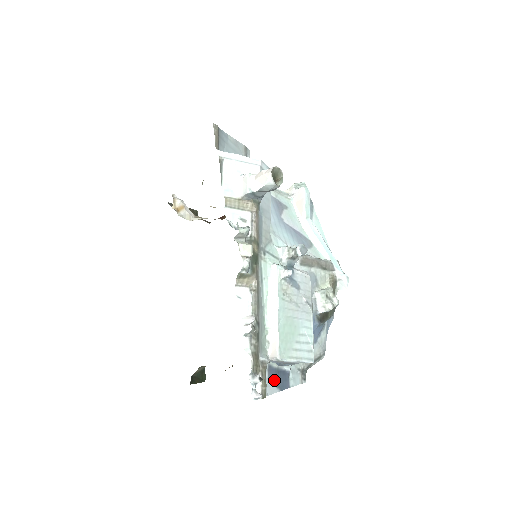
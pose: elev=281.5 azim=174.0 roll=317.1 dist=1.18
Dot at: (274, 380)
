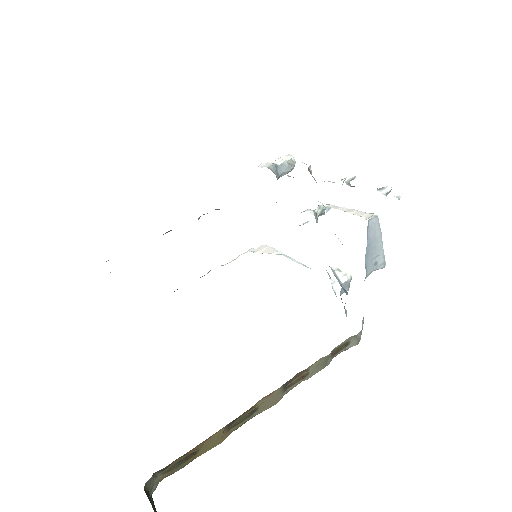
Dot at: occluded
